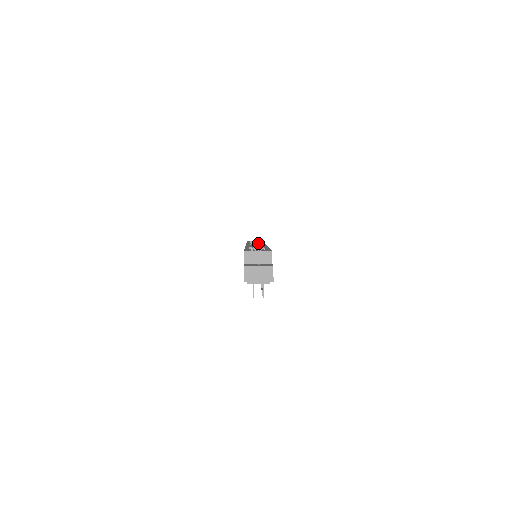
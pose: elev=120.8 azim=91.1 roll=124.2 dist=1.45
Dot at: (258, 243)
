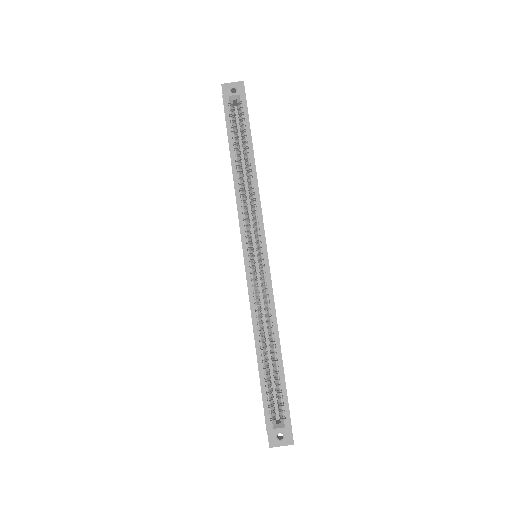
Dot at: (250, 187)
